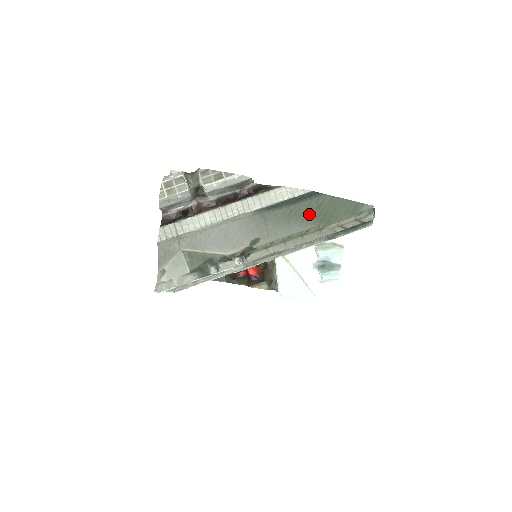
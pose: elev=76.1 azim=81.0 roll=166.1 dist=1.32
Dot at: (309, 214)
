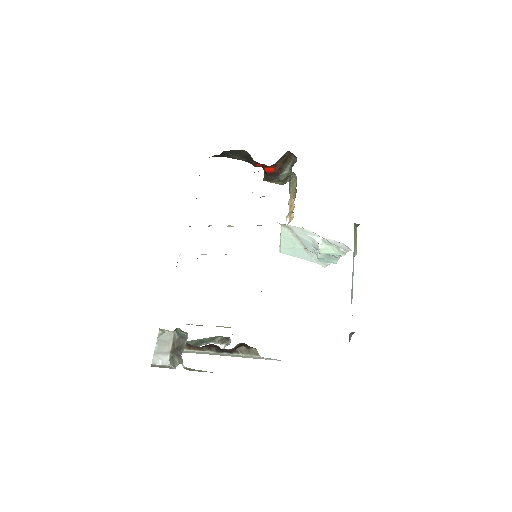
Dot at: occluded
